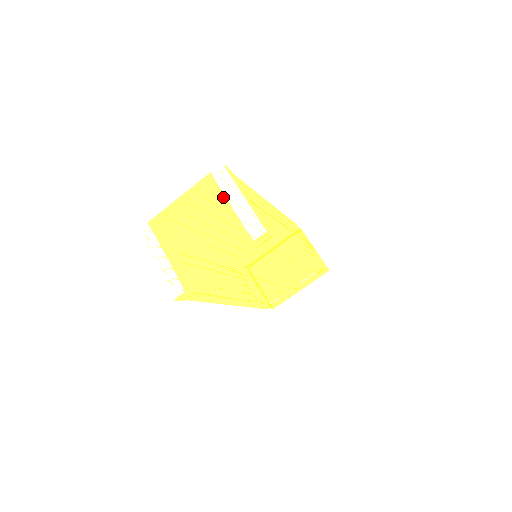
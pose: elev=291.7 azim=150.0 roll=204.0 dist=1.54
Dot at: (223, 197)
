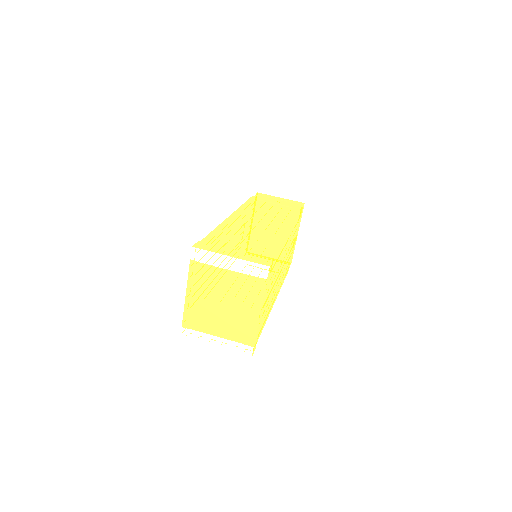
Dot at: (216, 269)
